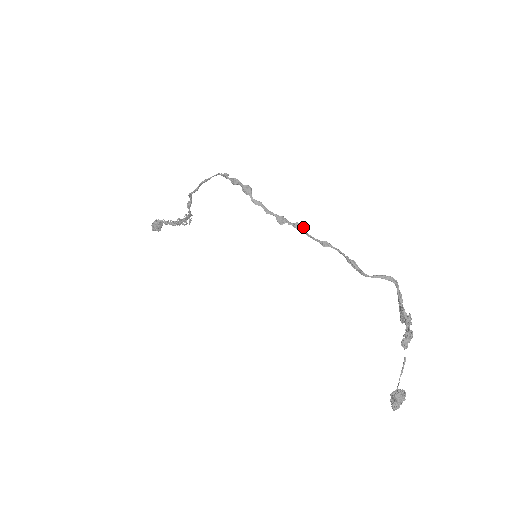
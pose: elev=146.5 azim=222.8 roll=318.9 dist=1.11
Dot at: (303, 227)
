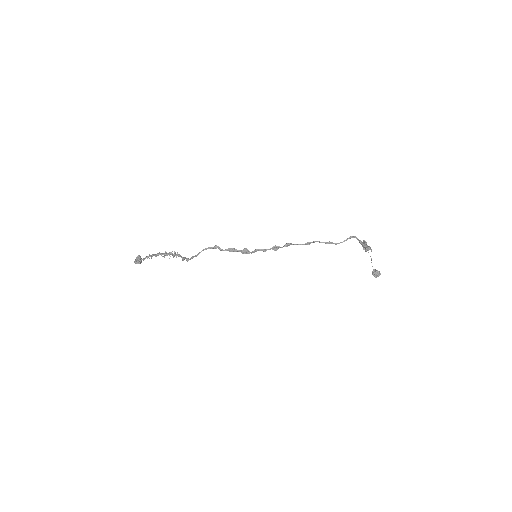
Dot at: (290, 243)
